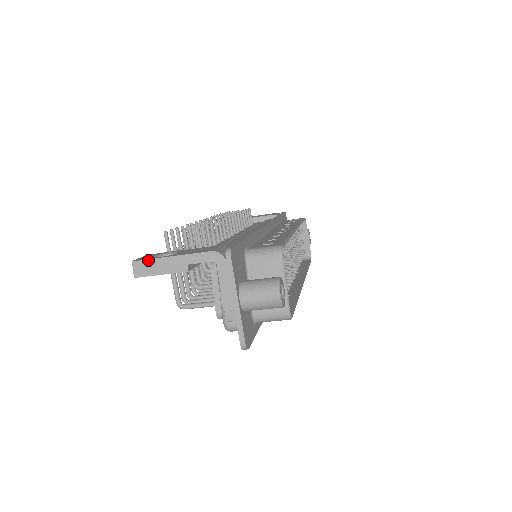
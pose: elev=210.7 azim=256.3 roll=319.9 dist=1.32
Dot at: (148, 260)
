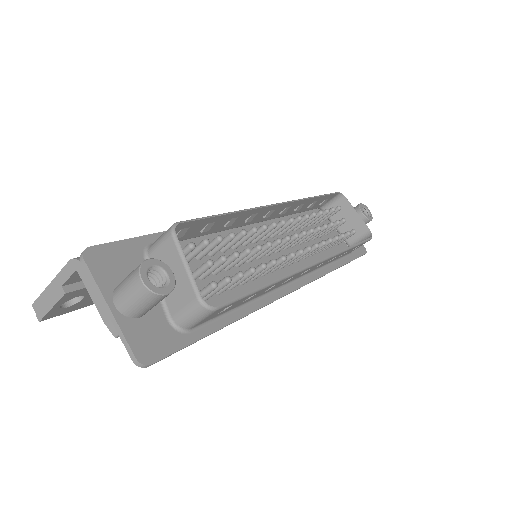
Dot at: (39, 298)
